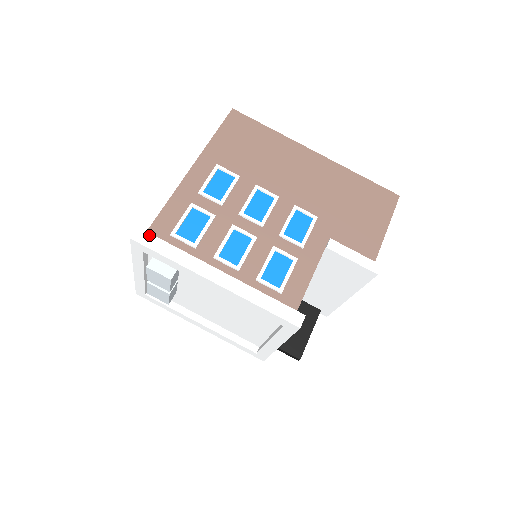
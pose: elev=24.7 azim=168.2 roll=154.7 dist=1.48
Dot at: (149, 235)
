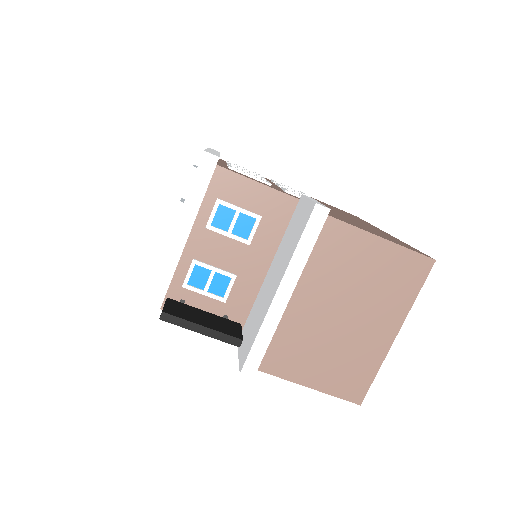
Dot at: occluded
